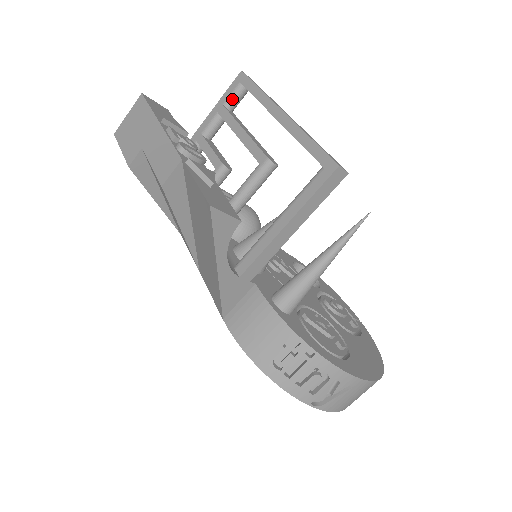
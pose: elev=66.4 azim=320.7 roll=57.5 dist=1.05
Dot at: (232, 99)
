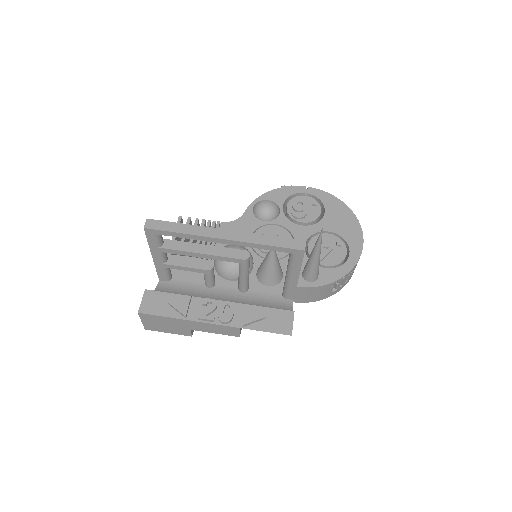
Dot at: (160, 241)
